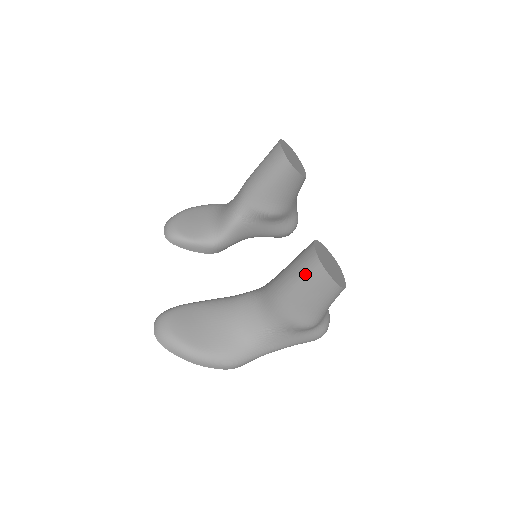
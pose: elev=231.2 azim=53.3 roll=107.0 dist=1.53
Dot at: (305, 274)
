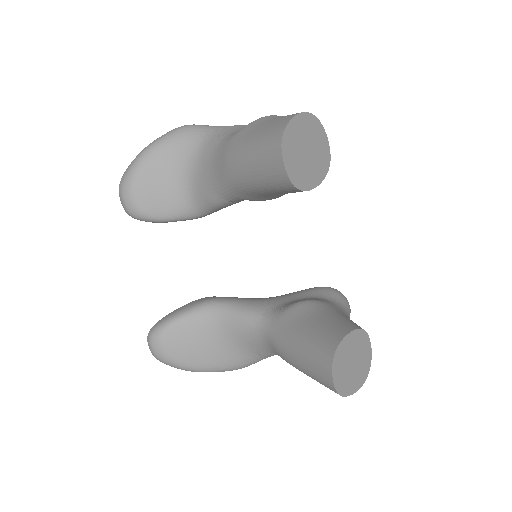
Dot at: occluded
